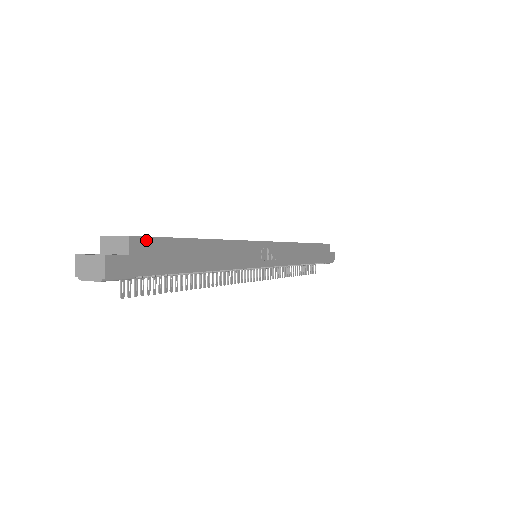
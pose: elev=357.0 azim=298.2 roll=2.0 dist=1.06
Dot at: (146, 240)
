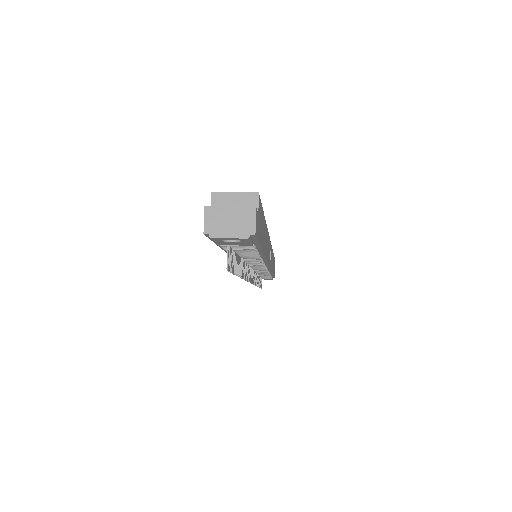
Dot at: (260, 203)
